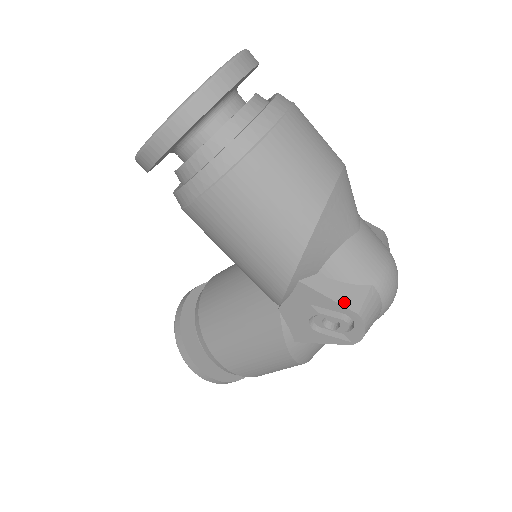
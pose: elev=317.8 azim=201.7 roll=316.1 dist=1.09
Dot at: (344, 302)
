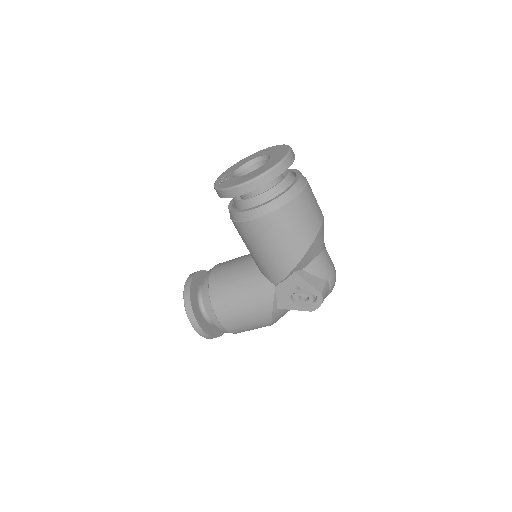
Dot at: (315, 286)
